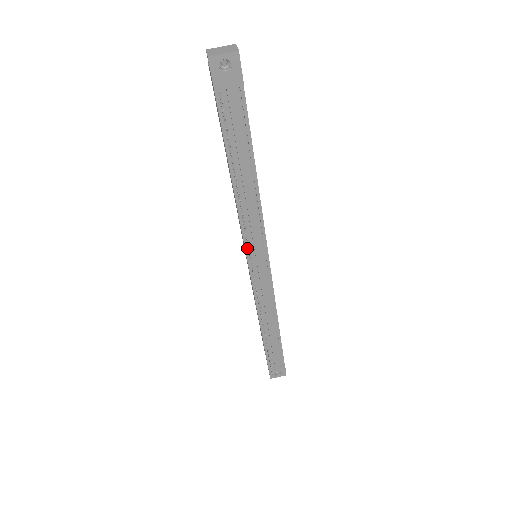
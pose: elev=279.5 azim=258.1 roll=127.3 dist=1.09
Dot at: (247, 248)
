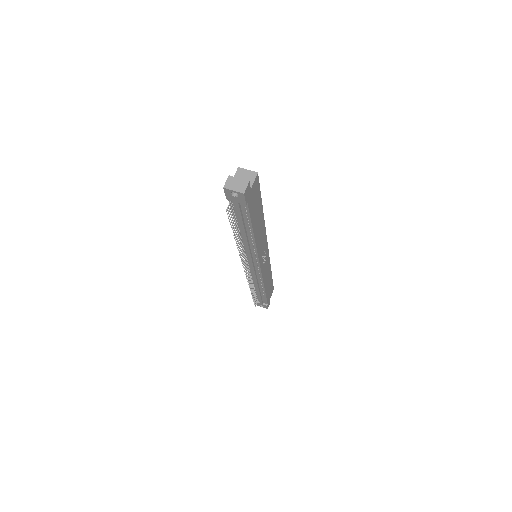
Dot at: (245, 256)
